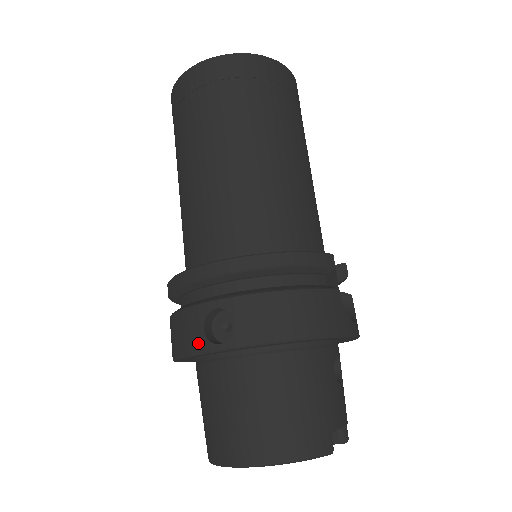
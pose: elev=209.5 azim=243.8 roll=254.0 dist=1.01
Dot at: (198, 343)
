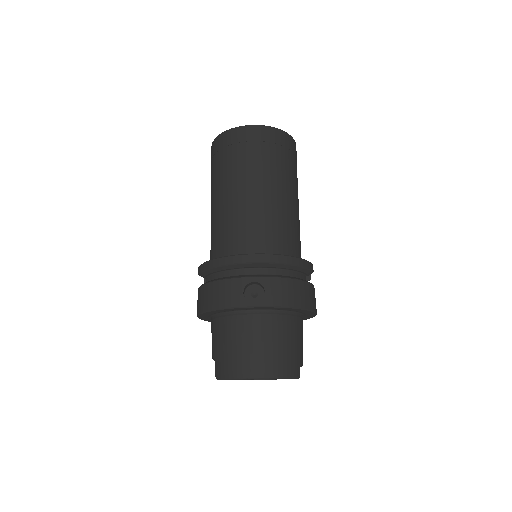
Dot at: (238, 301)
